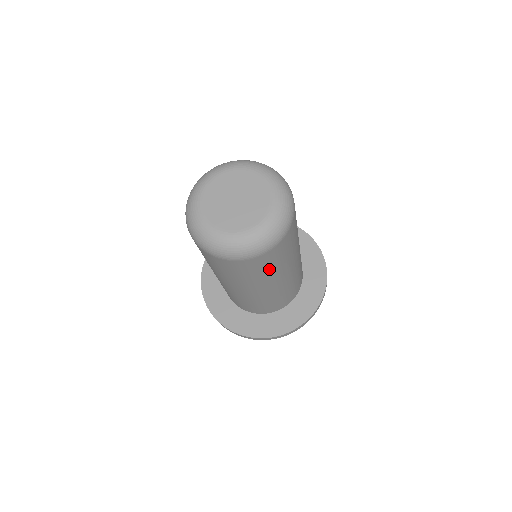
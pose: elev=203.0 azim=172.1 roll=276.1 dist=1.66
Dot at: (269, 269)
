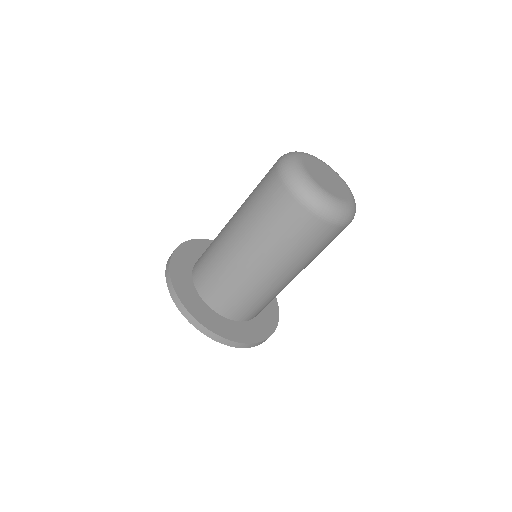
Dot at: (295, 243)
